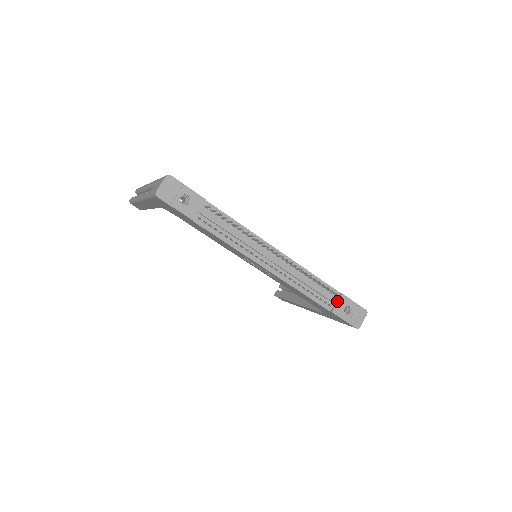
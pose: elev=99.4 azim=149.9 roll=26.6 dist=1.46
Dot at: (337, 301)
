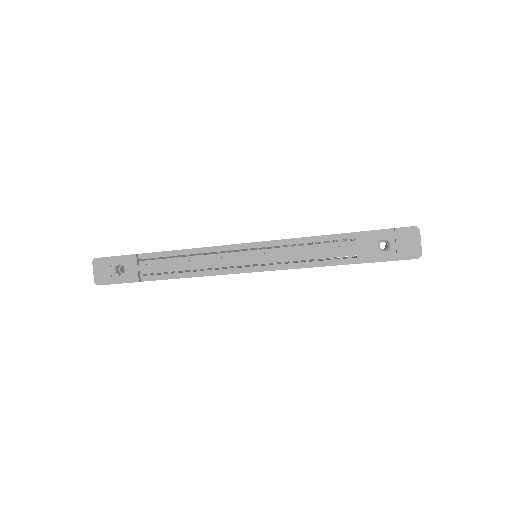
Dot at: (359, 245)
